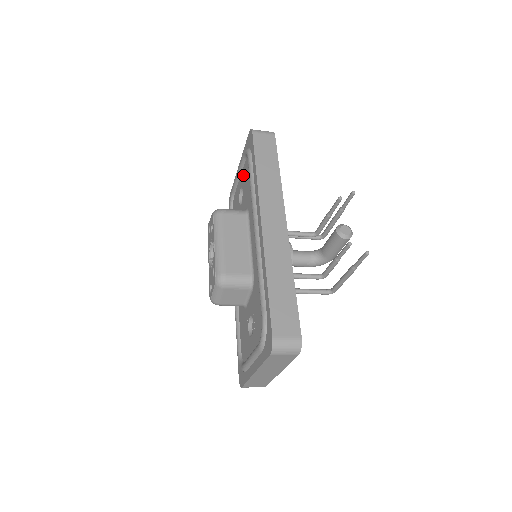
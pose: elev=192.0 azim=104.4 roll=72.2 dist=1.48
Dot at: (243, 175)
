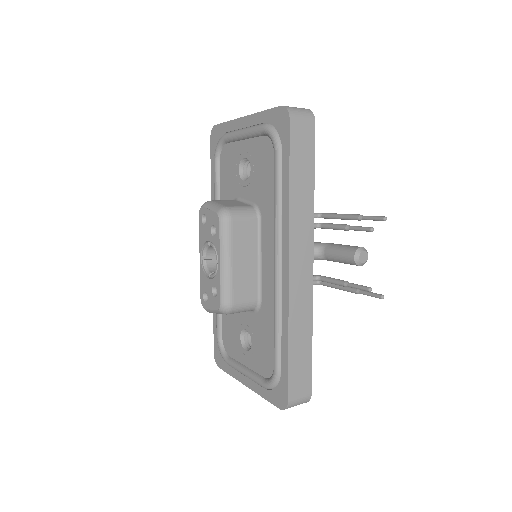
Dot at: (255, 149)
